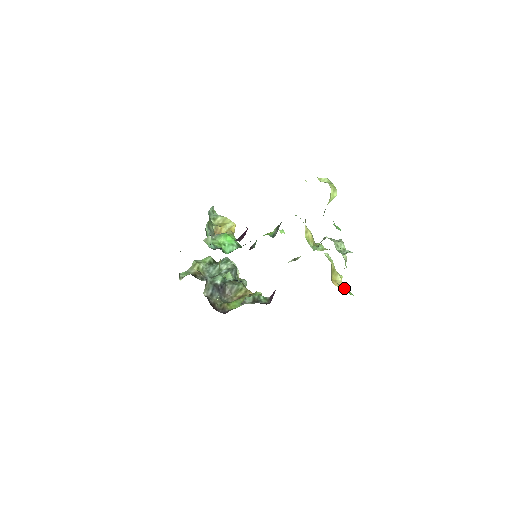
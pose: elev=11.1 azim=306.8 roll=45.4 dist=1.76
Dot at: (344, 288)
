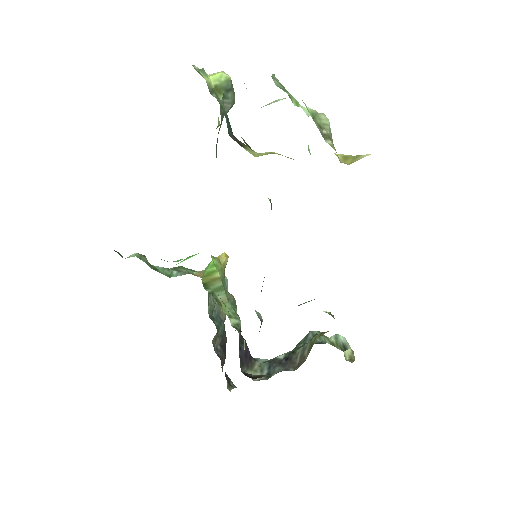
Dot at: occluded
